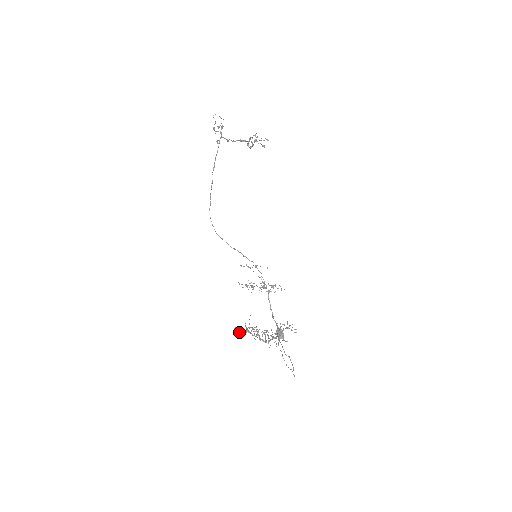
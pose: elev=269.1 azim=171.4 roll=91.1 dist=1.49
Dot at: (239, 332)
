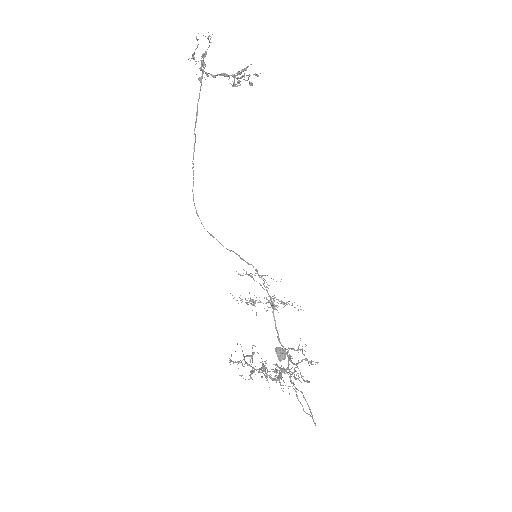
Dot at: (233, 363)
